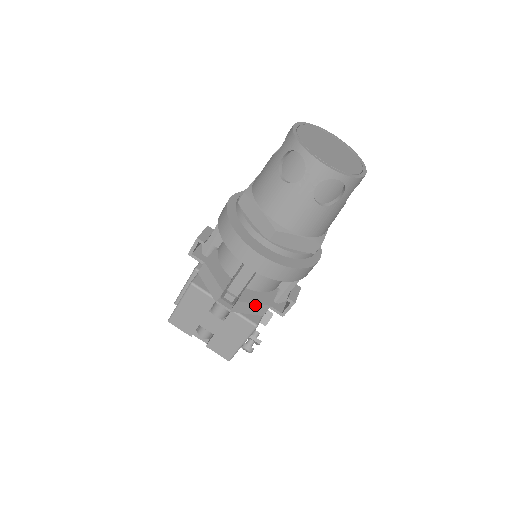
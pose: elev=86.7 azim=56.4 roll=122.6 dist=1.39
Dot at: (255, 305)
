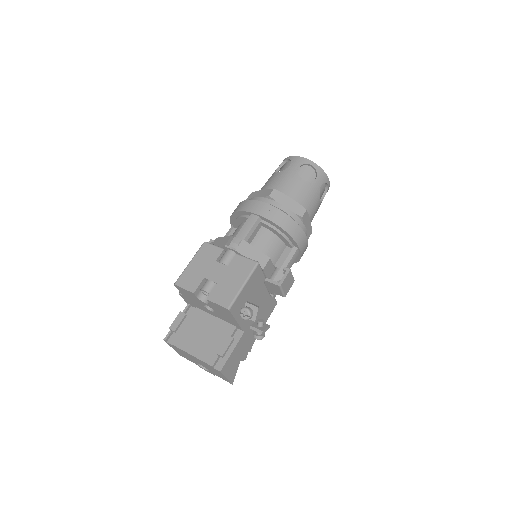
Dot at: (257, 251)
